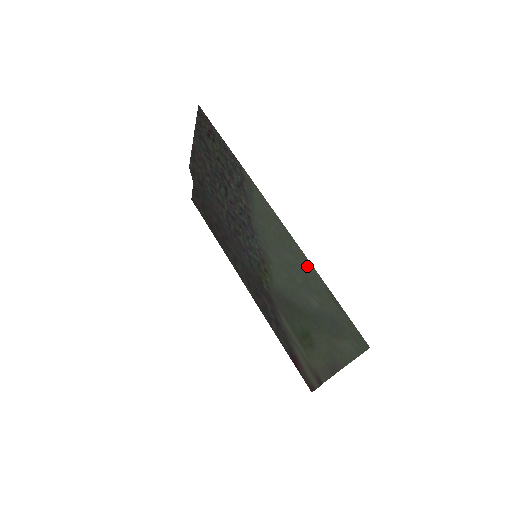
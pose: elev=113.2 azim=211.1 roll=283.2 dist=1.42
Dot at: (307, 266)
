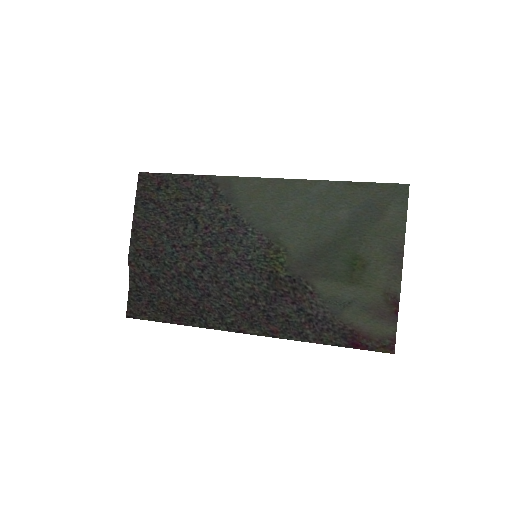
Dot at: (319, 187)
